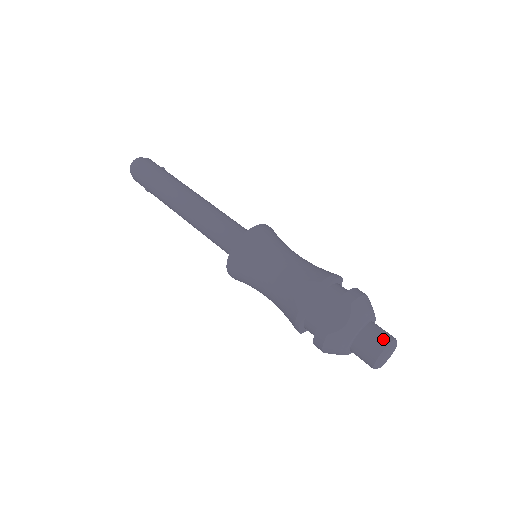
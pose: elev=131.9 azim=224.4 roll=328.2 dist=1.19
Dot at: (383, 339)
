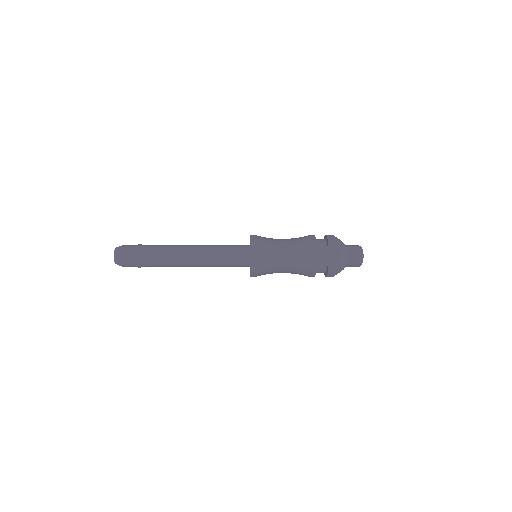
Dot at: (357, 250)
